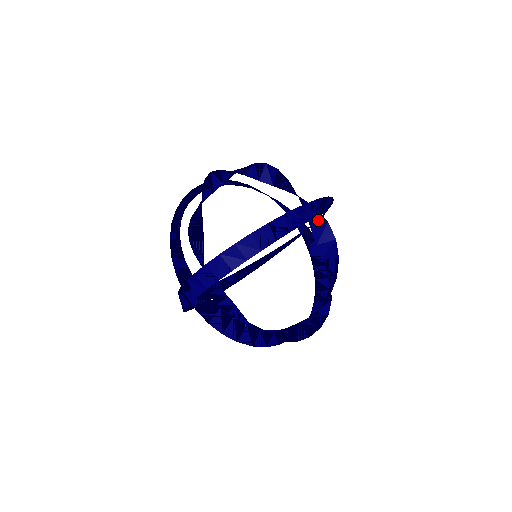
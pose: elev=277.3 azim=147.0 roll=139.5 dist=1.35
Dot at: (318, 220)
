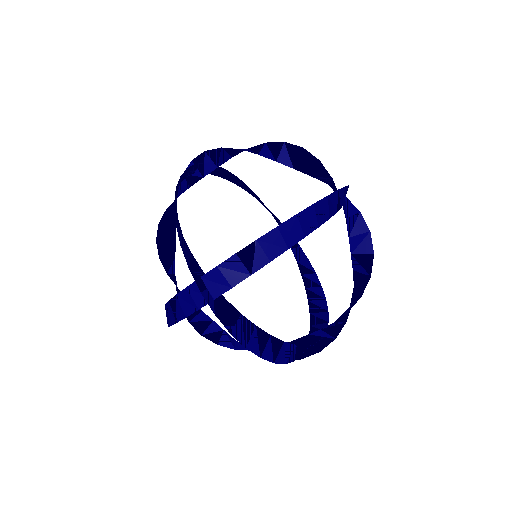
Dot at: (350, 209)
